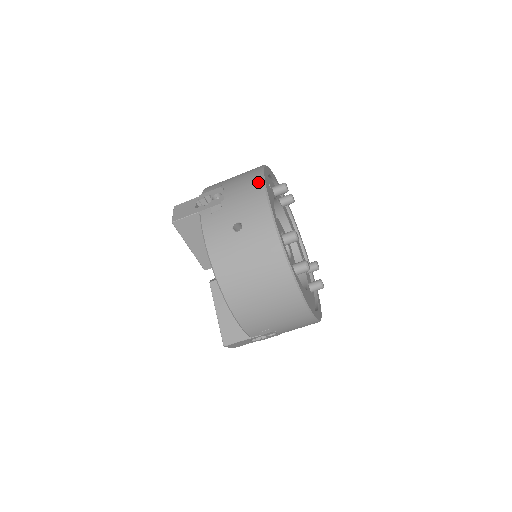
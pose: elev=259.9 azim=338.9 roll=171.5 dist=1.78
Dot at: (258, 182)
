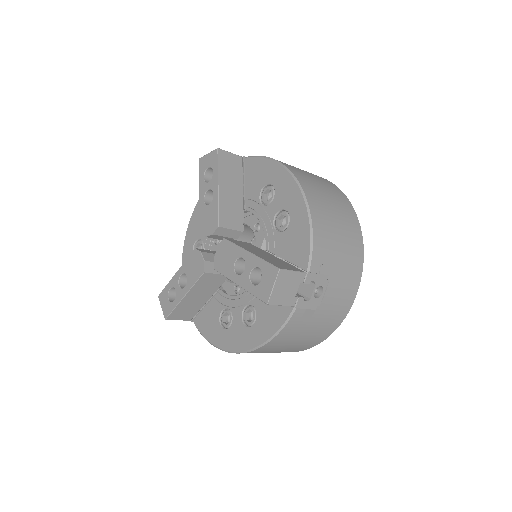
Dot at: occluded
